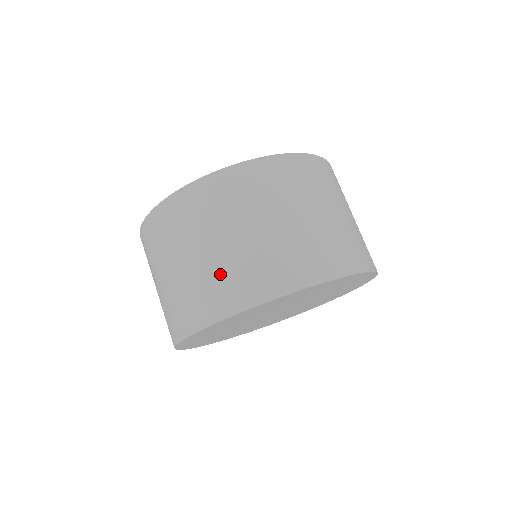
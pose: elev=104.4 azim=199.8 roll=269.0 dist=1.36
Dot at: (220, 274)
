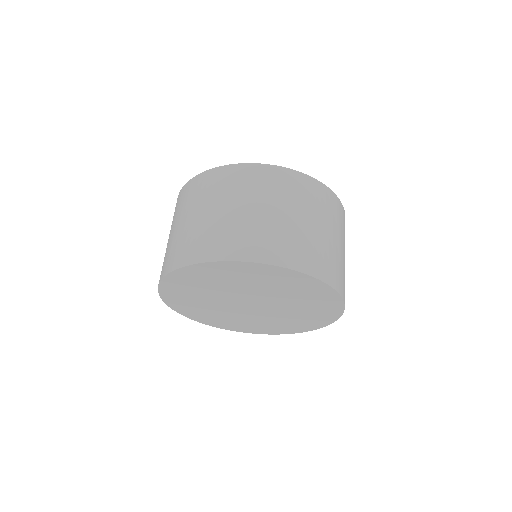
Dot at: (294, 238)
